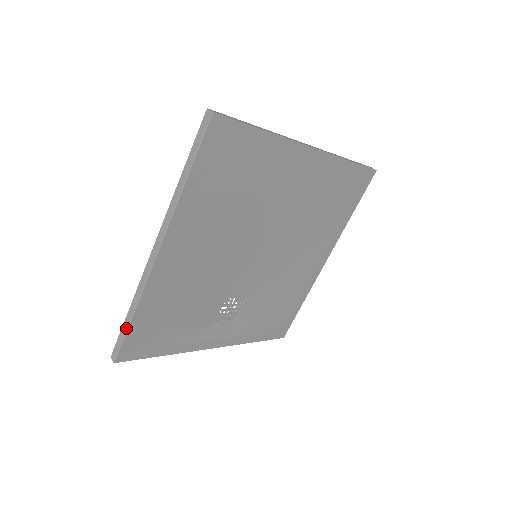
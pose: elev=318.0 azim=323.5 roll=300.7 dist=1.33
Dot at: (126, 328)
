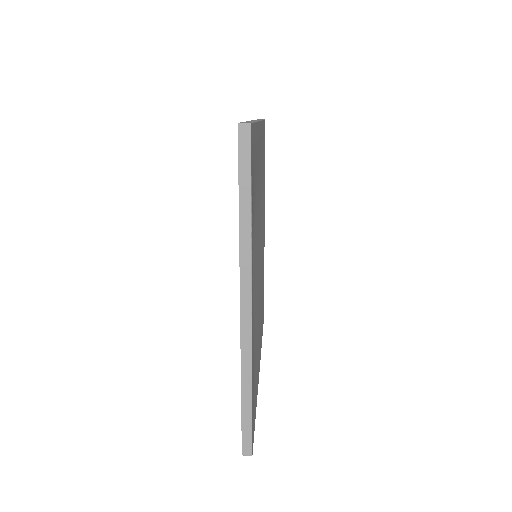
Dot at: occluded
